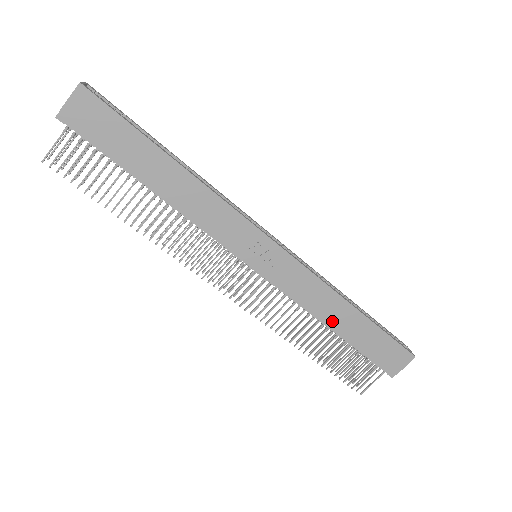
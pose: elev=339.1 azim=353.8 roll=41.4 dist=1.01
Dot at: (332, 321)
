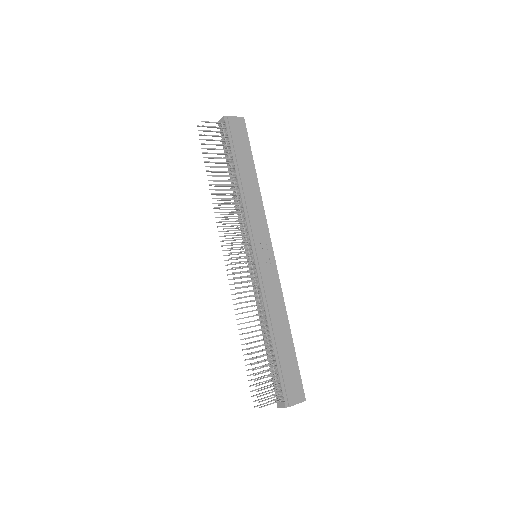
Dot at: (275, 328)
